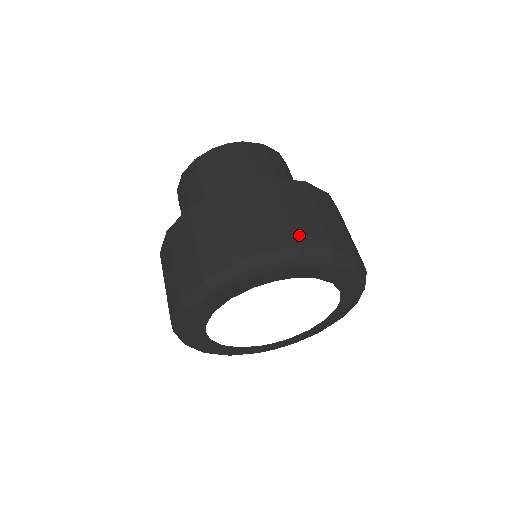
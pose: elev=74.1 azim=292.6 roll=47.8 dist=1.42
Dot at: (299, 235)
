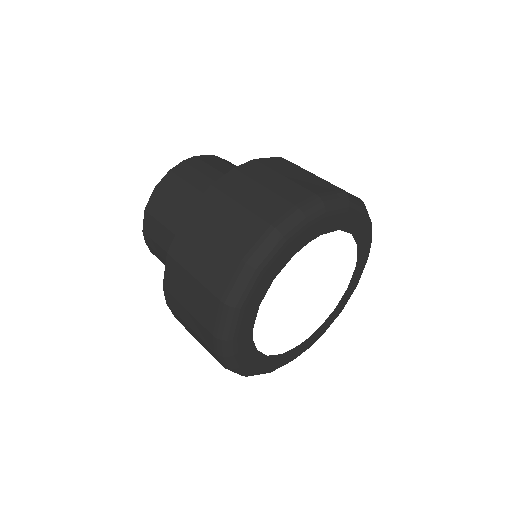
Dot at: (312, 189)
